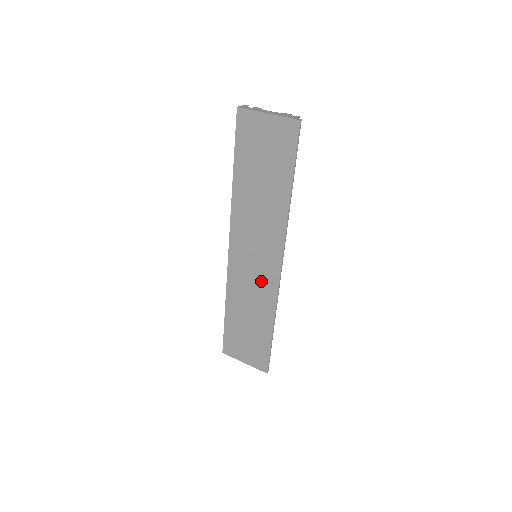
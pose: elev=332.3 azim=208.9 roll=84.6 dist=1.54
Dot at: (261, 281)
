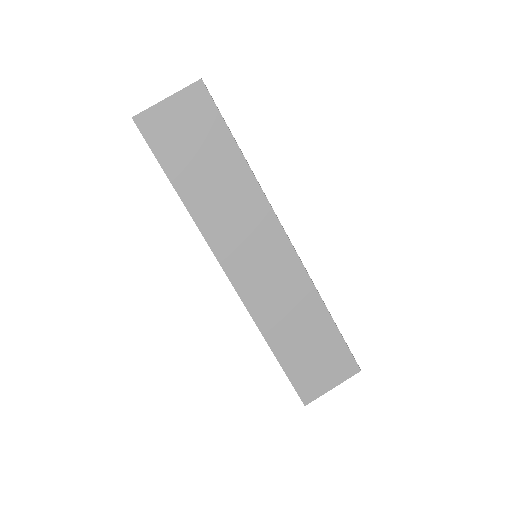
Dot at: (281, 274)
